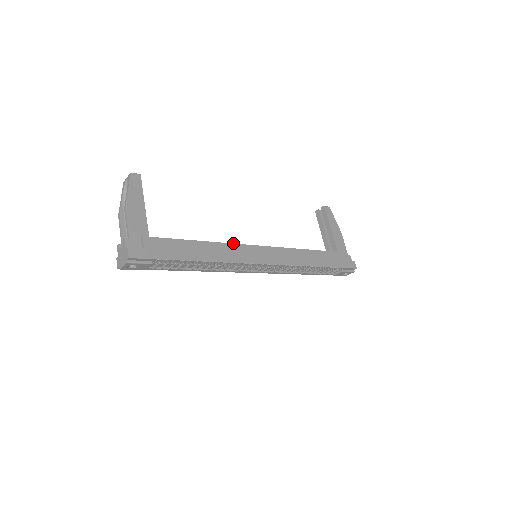
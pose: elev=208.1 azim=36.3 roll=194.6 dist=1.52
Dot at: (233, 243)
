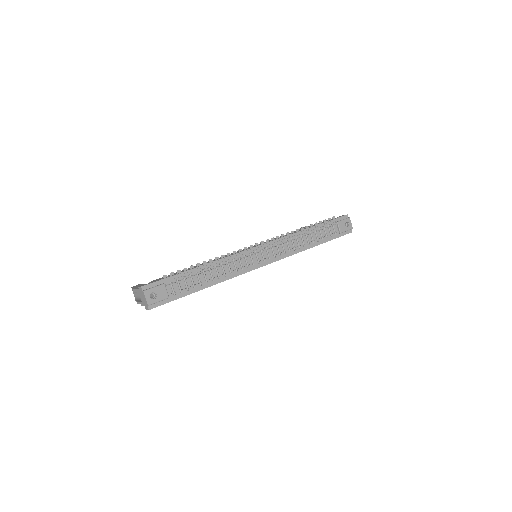
Dot at: occluded
